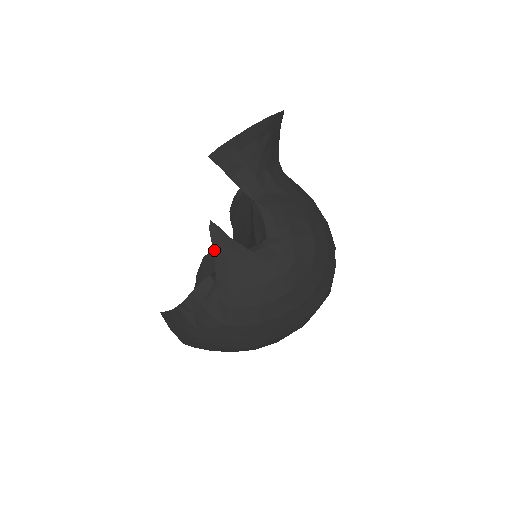
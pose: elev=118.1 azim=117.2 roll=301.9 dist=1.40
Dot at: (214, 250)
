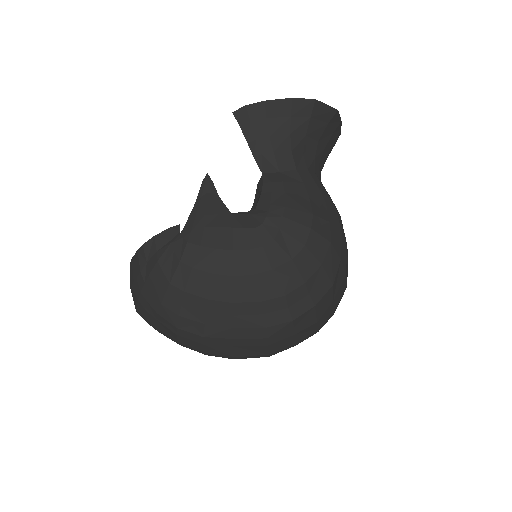
Dot at: (196, 202)
